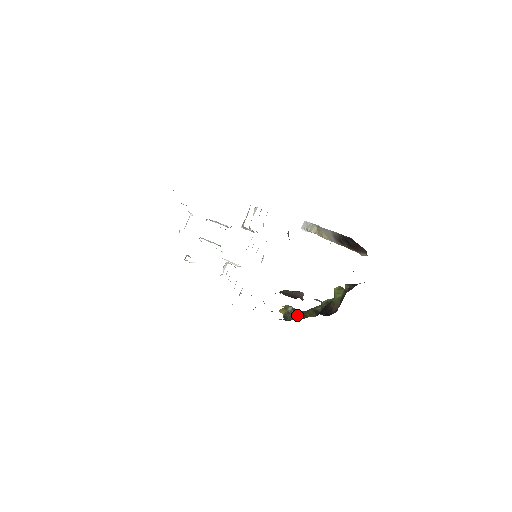
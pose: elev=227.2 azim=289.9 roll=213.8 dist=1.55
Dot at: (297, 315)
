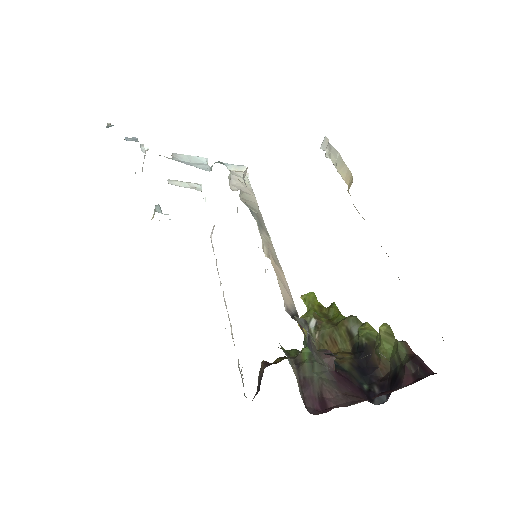
Dot at: (323, 341)
